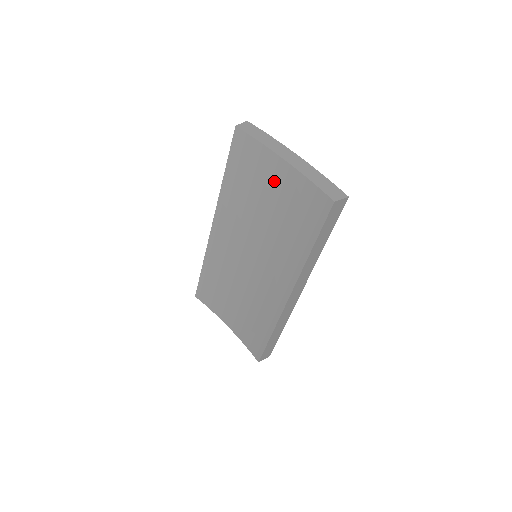
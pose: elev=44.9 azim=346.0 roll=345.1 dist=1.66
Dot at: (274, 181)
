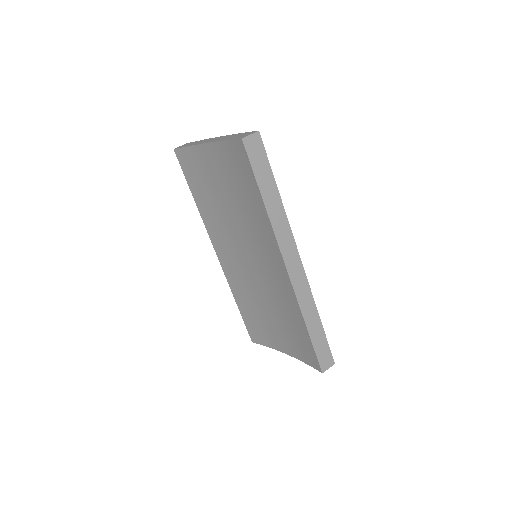
Dot at: (214, 169)
